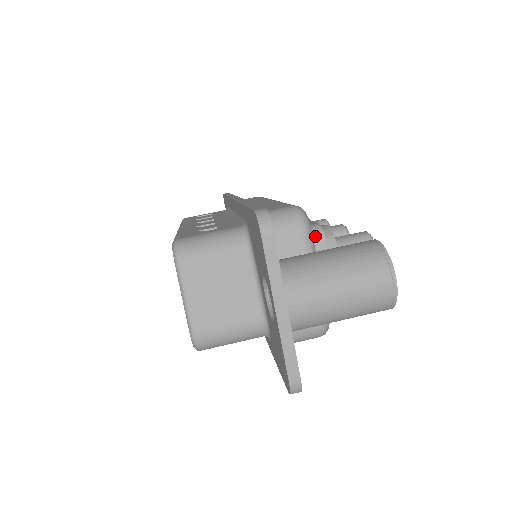
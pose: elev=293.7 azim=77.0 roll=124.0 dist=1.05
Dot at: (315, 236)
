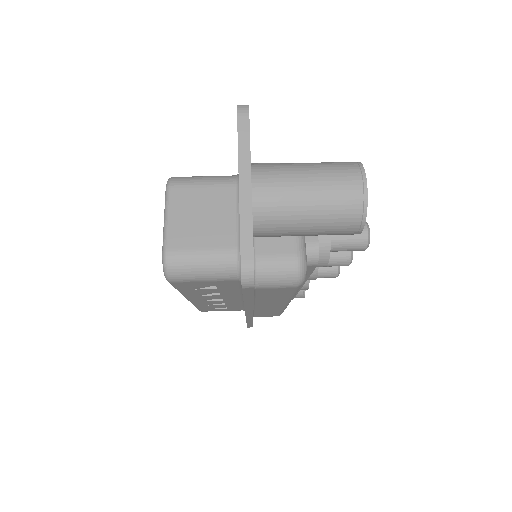
Dot at: occluded
